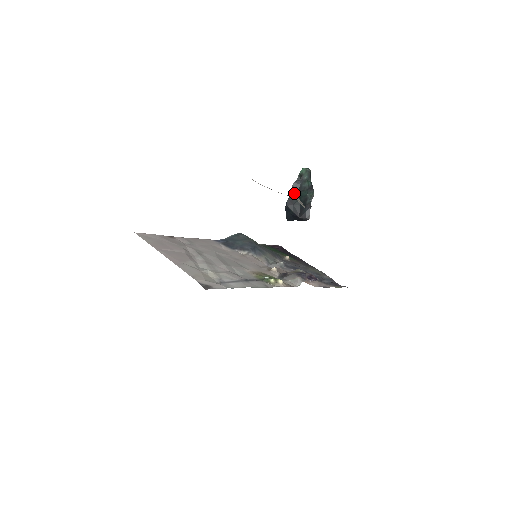
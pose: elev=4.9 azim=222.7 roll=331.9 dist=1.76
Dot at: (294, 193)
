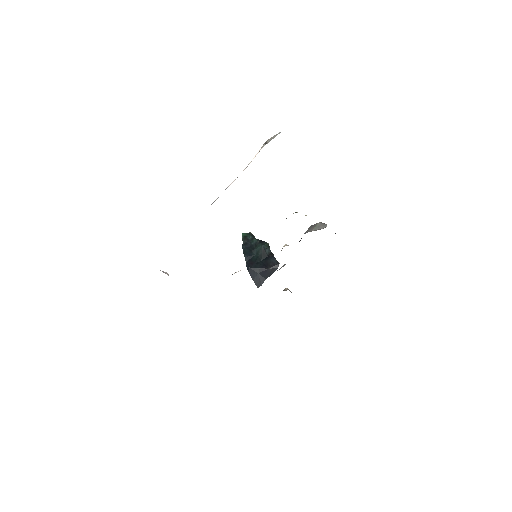
Dot at: (248, 254)
